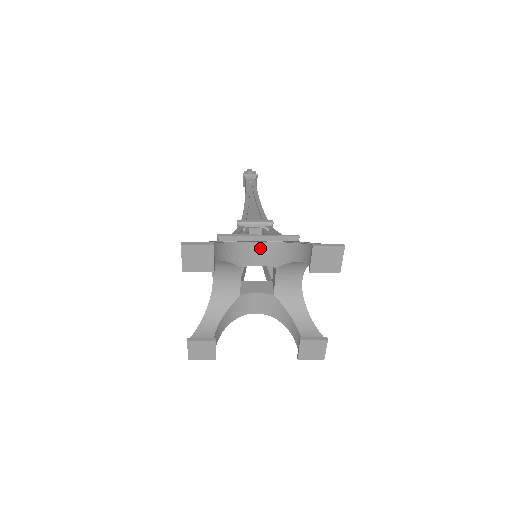
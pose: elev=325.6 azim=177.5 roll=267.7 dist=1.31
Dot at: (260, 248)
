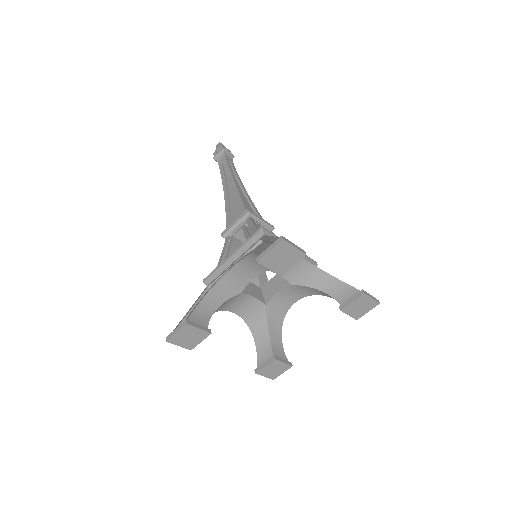
Dot at: occluded
